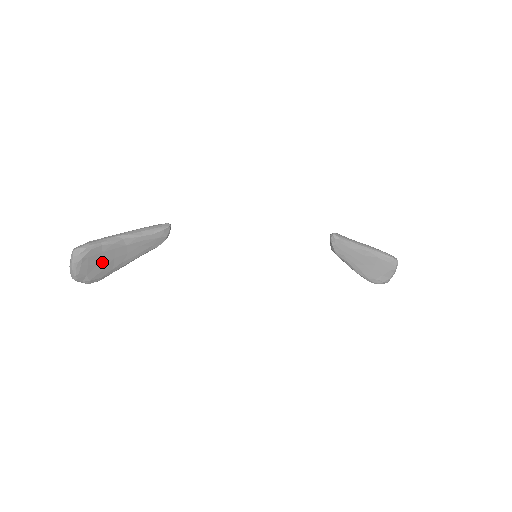
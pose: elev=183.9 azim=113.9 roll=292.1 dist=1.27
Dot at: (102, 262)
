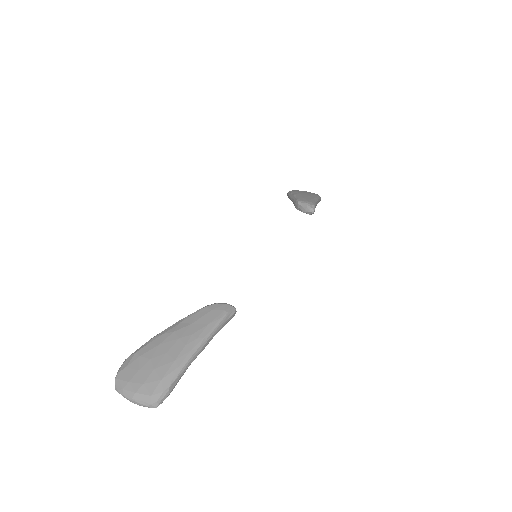
Dot at: occluded
